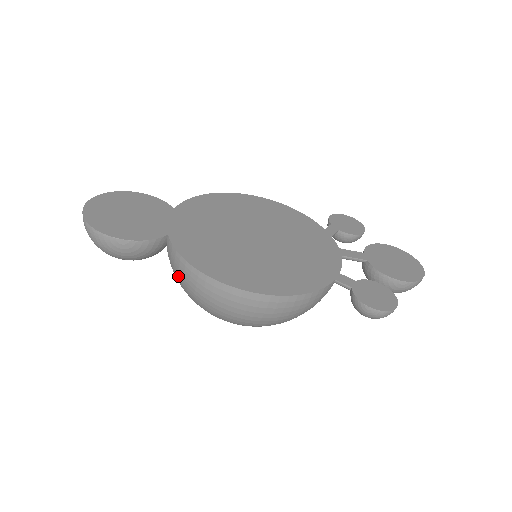
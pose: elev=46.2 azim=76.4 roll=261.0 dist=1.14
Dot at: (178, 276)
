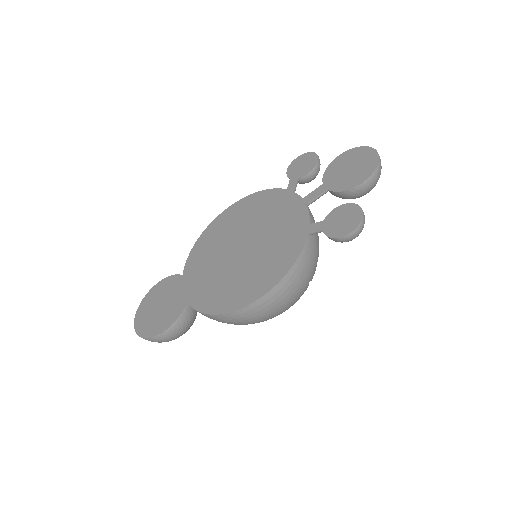
Dot at: occluded
